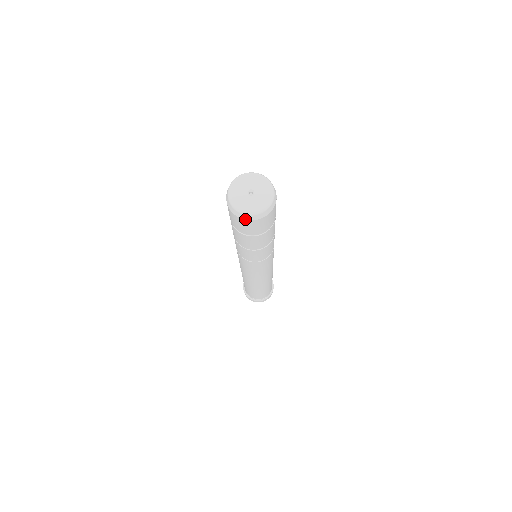
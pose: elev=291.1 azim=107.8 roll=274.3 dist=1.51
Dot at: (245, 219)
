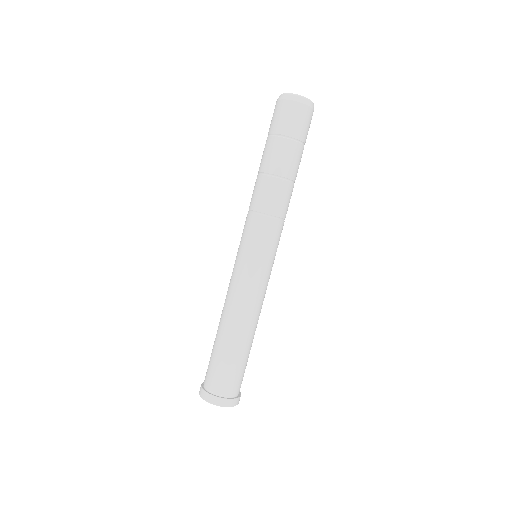
Dot at: (293, 100)
